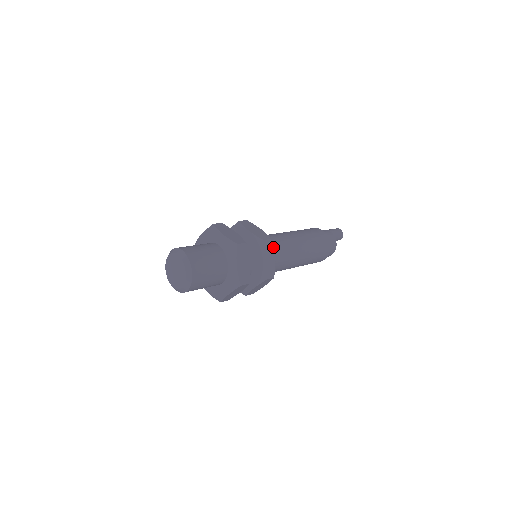
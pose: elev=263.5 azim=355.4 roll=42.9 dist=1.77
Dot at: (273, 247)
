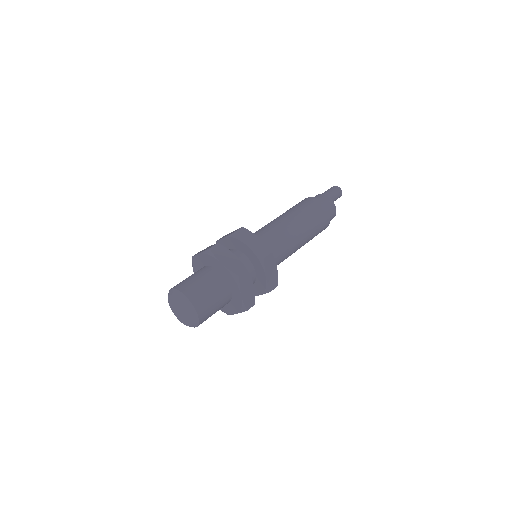
Dot at: (273, 249)
